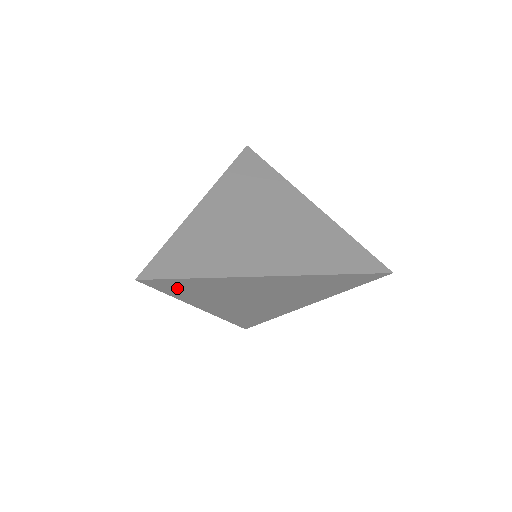
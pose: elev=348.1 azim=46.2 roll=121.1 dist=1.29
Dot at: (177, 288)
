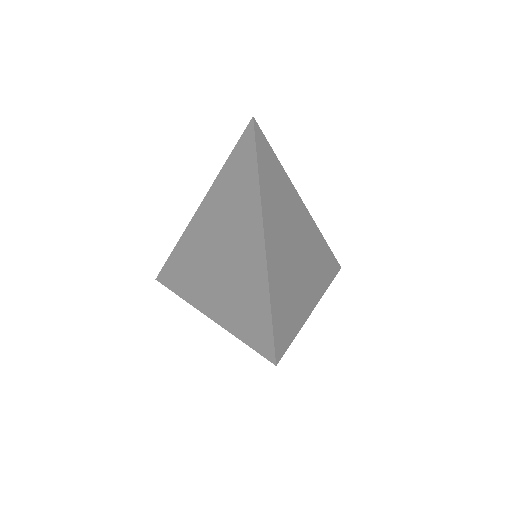
Dot at: occluded
